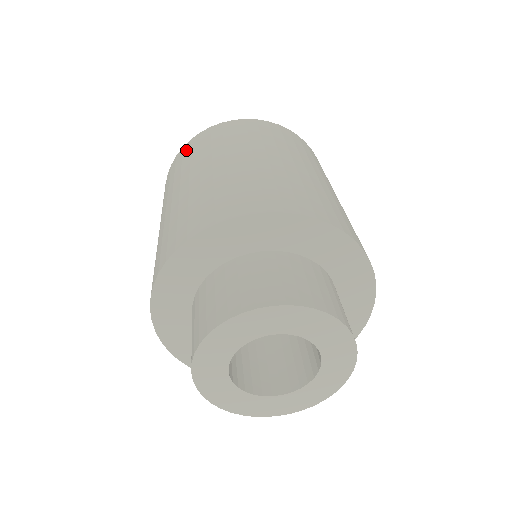
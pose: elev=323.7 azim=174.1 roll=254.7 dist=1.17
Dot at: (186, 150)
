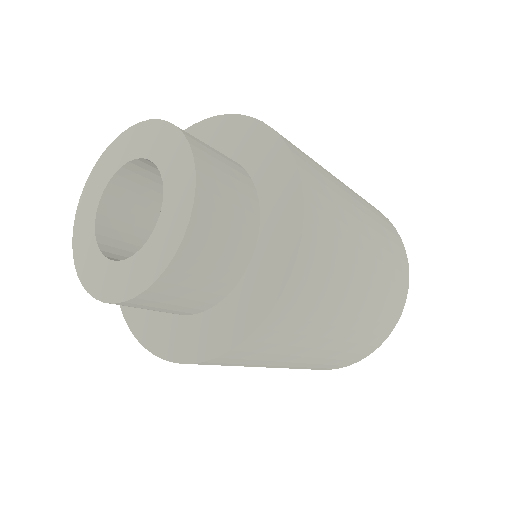
Dot at: occluded
